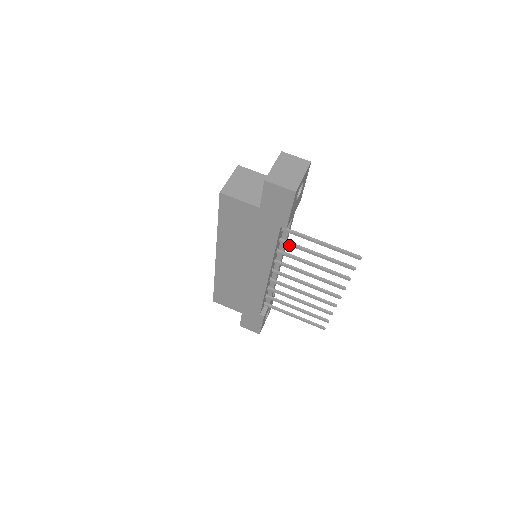
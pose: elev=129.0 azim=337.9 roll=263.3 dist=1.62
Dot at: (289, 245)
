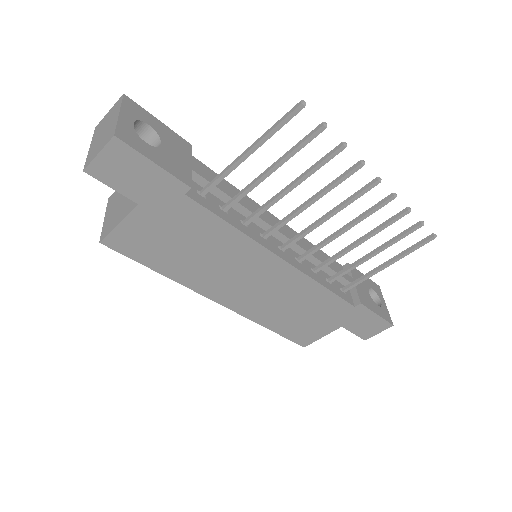
Dot at: (237, 201)
